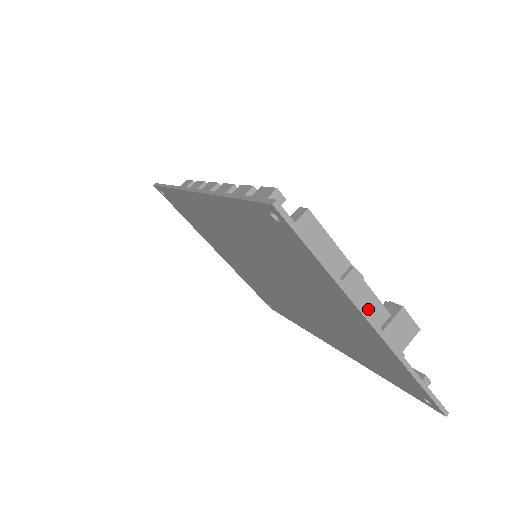
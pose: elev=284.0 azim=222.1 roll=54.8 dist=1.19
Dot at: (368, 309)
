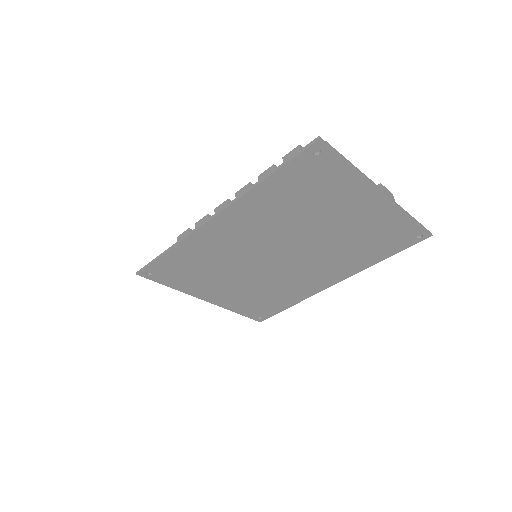
Dot at: occluded
